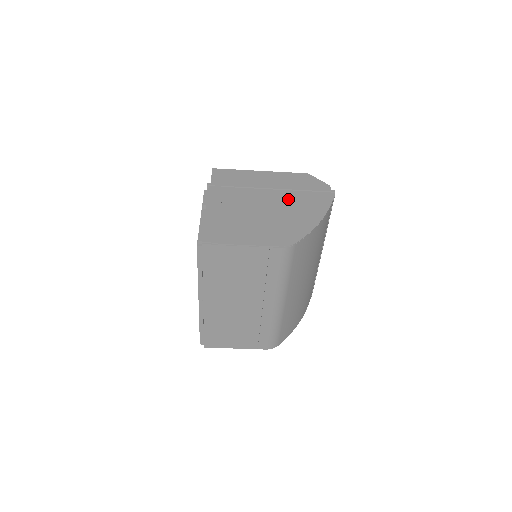
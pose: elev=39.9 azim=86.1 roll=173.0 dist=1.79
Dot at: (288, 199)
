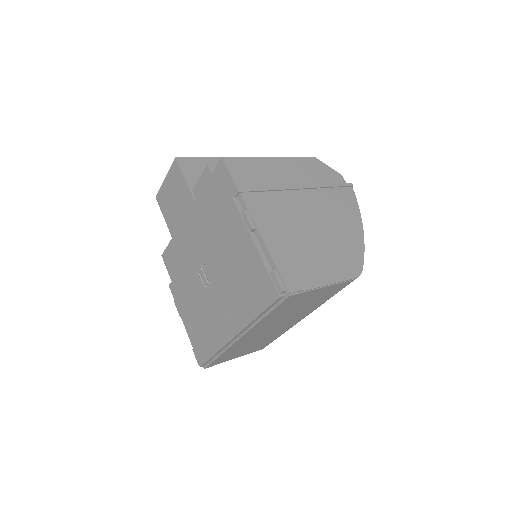
Dot at: (323, 203)
